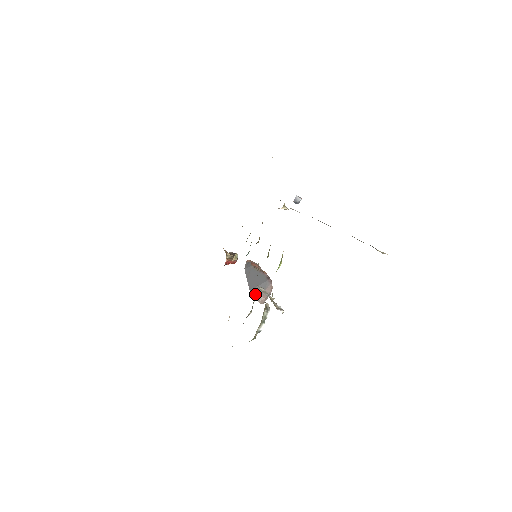
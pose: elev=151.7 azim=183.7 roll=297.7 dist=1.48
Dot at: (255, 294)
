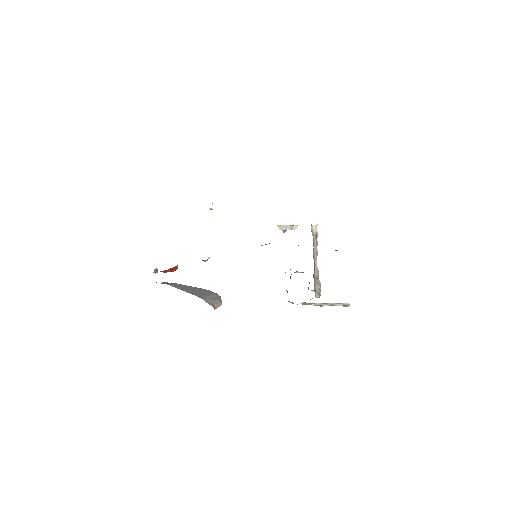
Dot at: occluded
